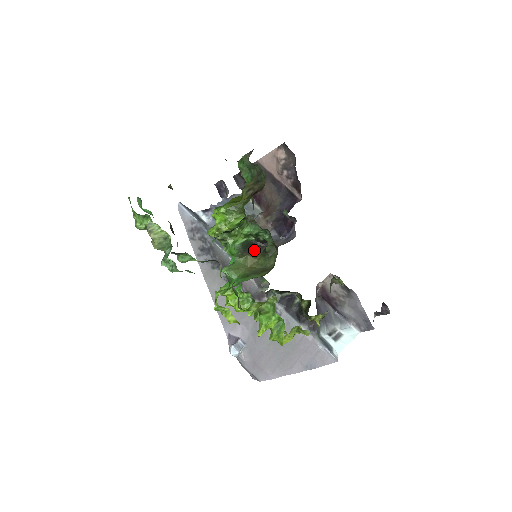
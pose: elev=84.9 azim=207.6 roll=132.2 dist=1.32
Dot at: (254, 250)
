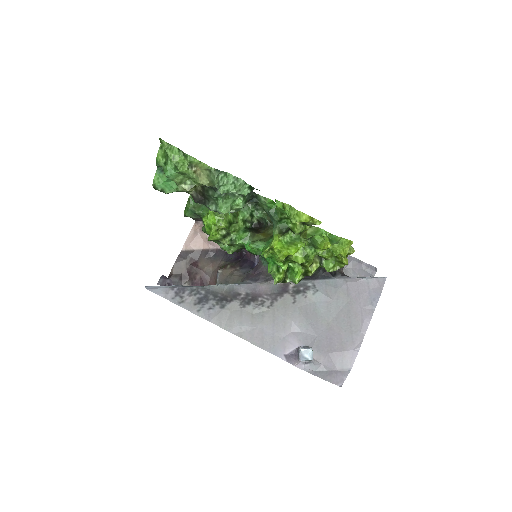
Dot at: (257, 231)
